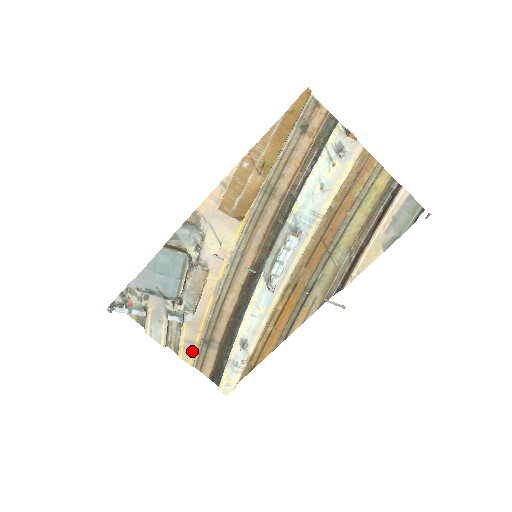
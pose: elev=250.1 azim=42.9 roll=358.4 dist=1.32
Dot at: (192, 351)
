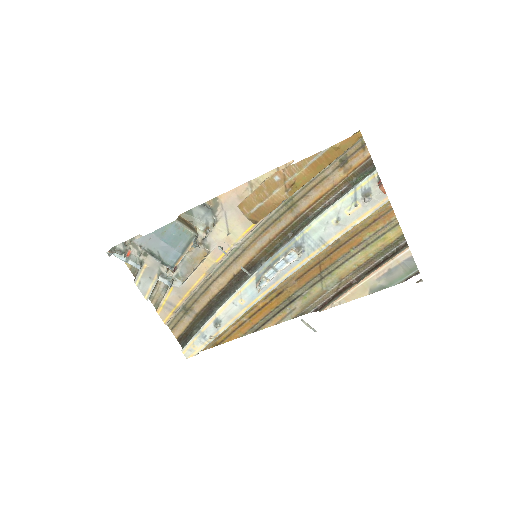
Dot at: (170, 312)
